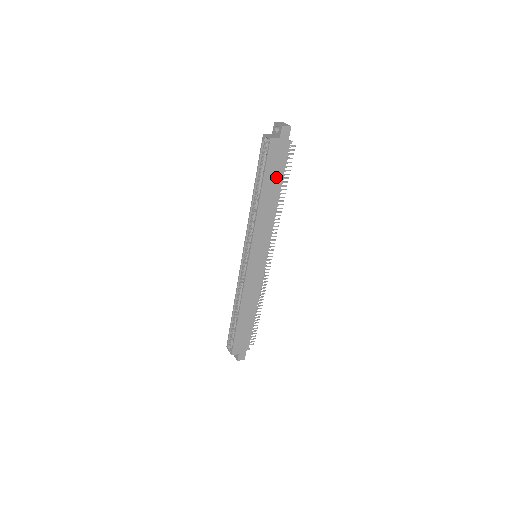
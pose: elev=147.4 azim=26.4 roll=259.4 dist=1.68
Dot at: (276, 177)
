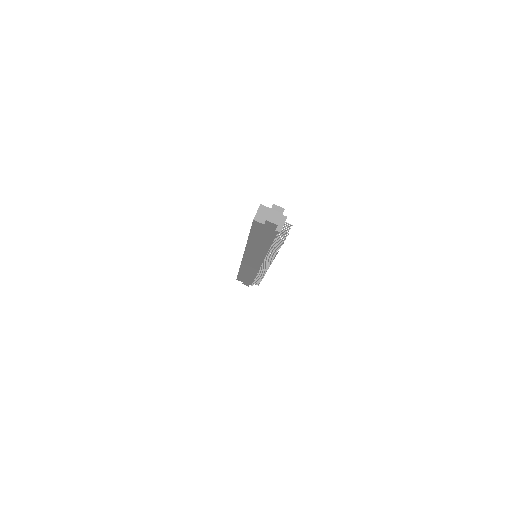
Dot at: (264, 239)
